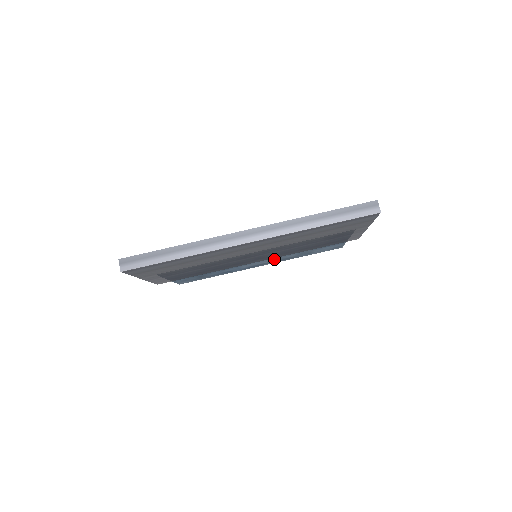
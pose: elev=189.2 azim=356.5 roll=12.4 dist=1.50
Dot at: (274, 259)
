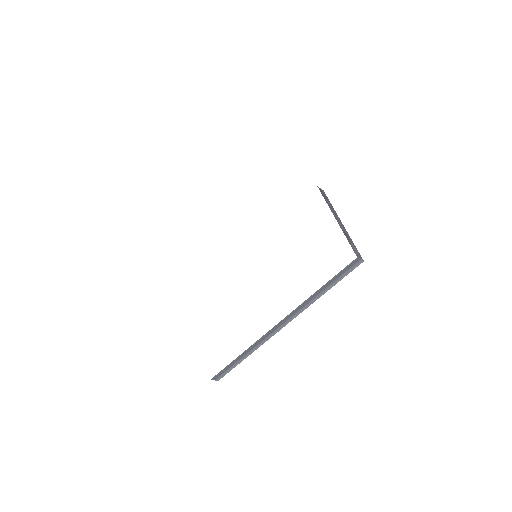
Dot at: occluded
